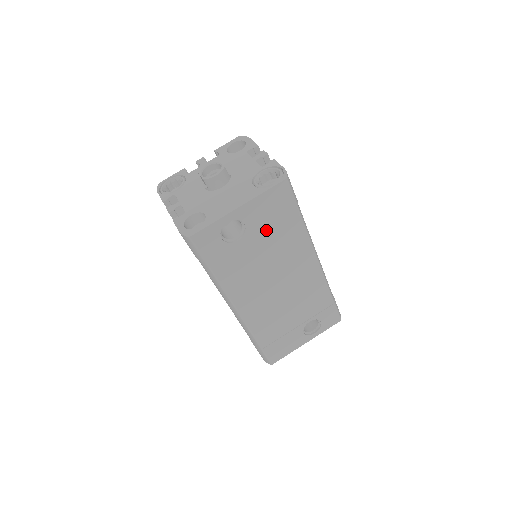
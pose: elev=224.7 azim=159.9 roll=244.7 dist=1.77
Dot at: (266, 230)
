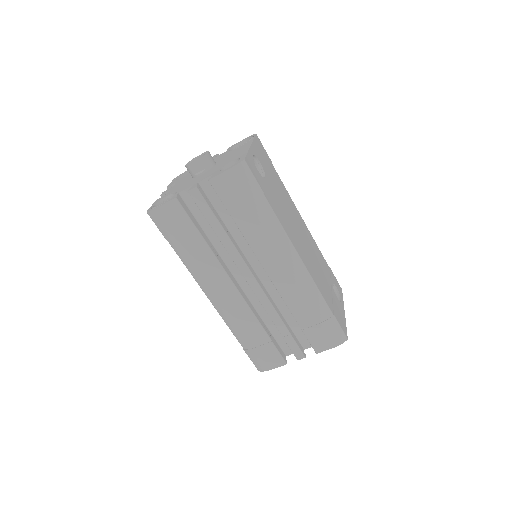
Dot at: (270, 175)
